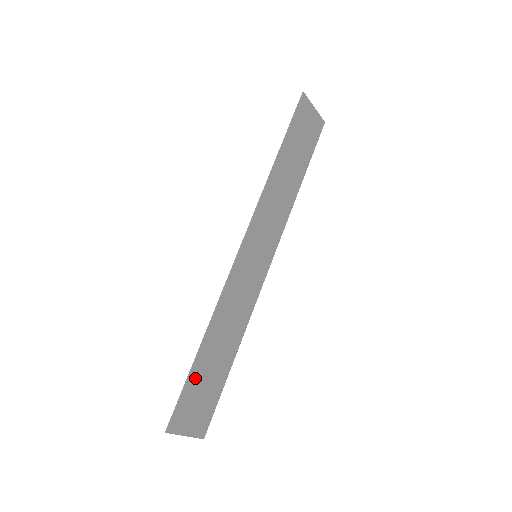
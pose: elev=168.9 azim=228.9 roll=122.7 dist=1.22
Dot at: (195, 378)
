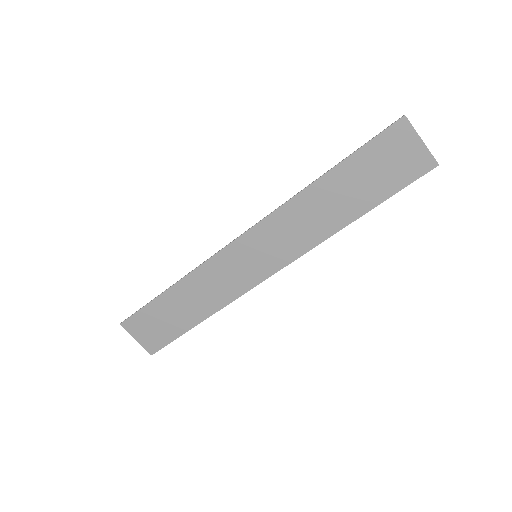
Dot at: (155, 308)
